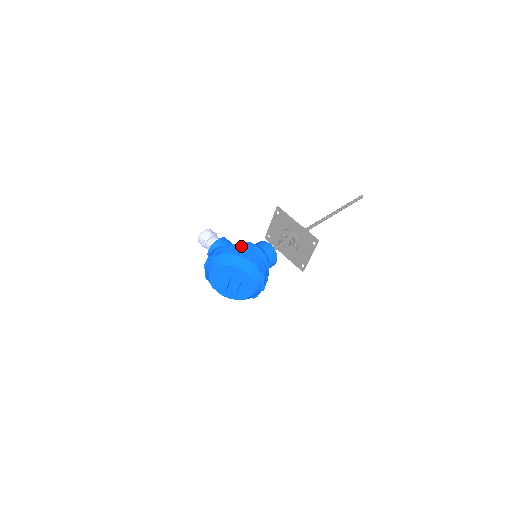
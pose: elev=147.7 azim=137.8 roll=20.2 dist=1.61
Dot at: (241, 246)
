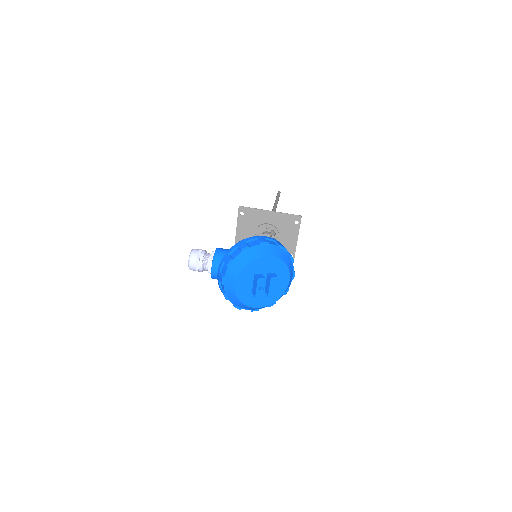
Dot at: (254, 236)
